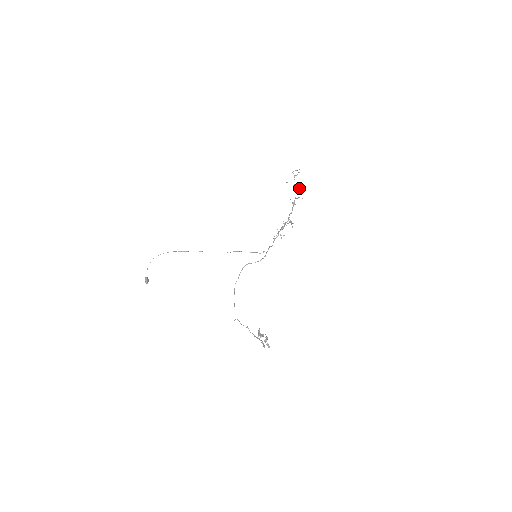
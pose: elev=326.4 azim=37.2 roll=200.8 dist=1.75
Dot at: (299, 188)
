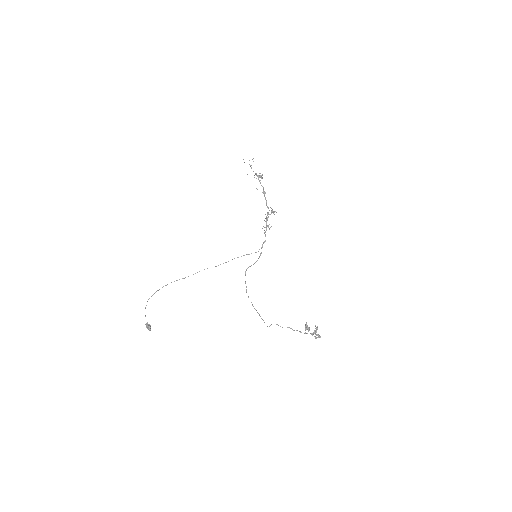
Dot at: (260, 177)
